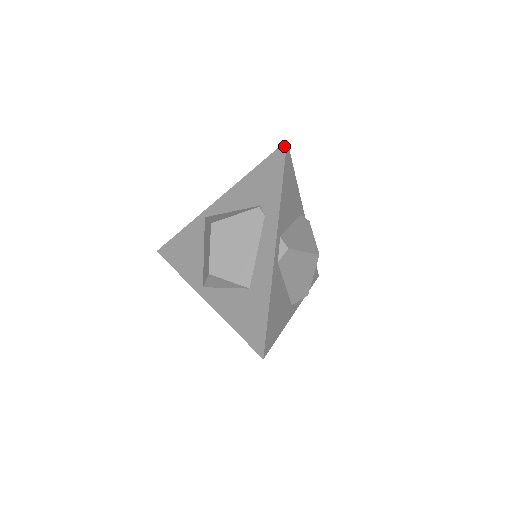
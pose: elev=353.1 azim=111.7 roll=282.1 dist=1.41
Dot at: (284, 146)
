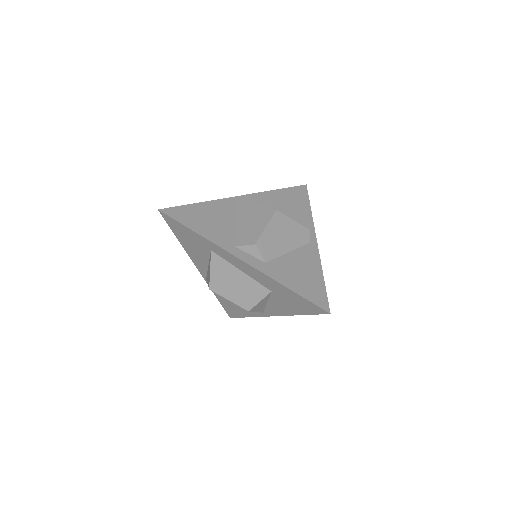
Dot at: (303, 187)
